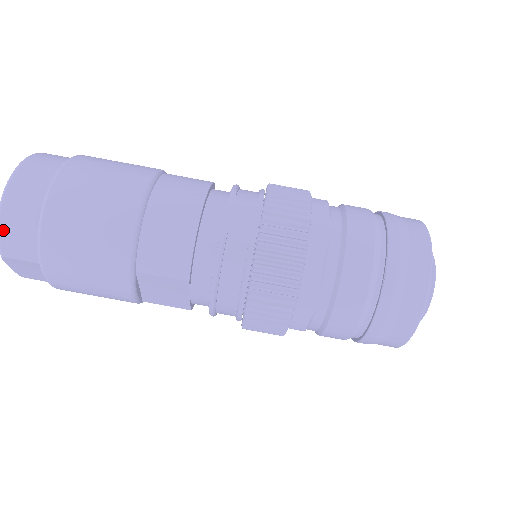
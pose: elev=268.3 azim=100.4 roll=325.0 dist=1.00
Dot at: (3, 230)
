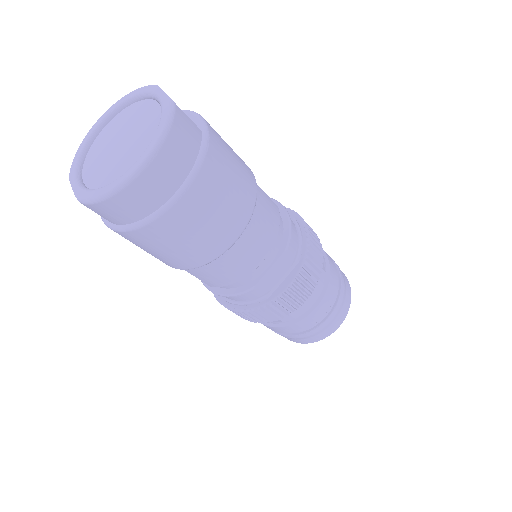
Dot at: (102, 205)
